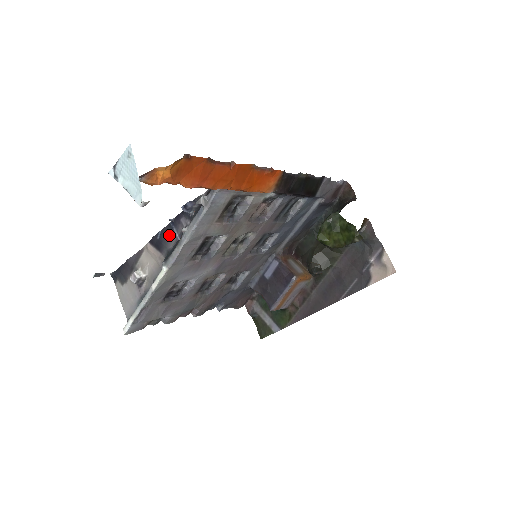
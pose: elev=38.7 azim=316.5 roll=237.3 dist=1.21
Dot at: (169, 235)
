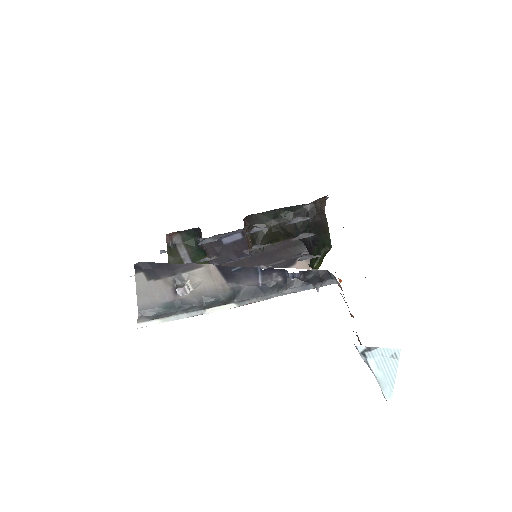
Dot at: (249, 276)
